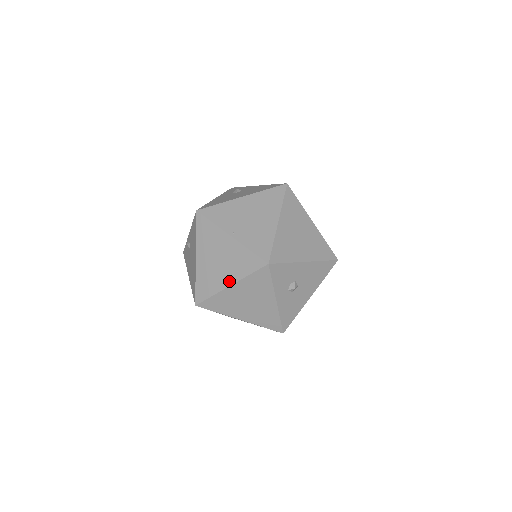
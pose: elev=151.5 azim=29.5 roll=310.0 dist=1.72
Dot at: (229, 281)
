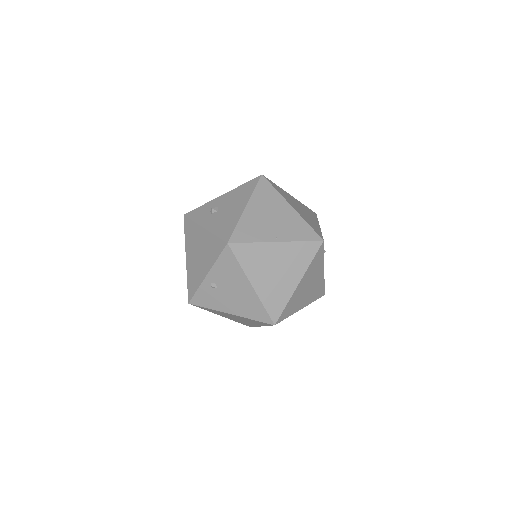
Dot at: (296, 280)
